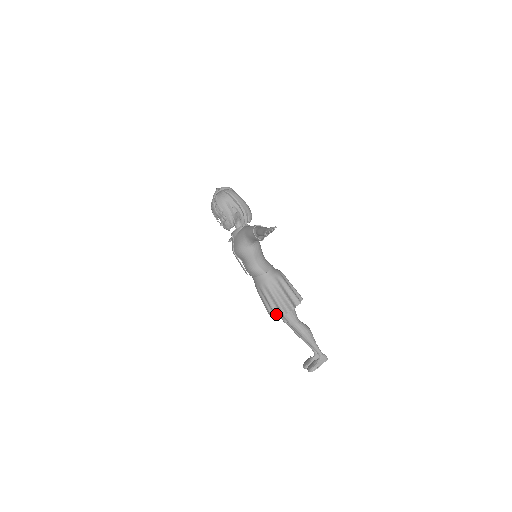
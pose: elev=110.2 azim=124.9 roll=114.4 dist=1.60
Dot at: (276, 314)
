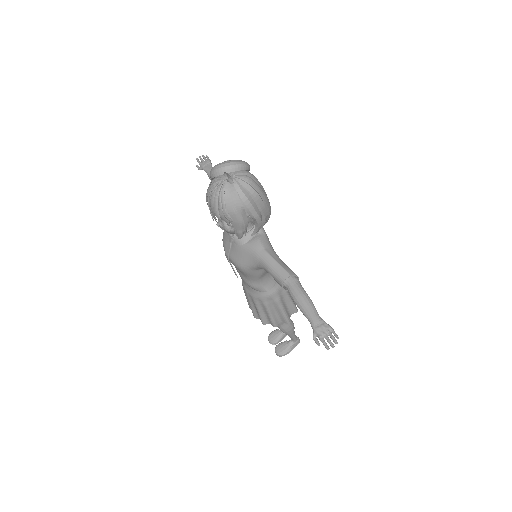
Dot at: (263, 322)
